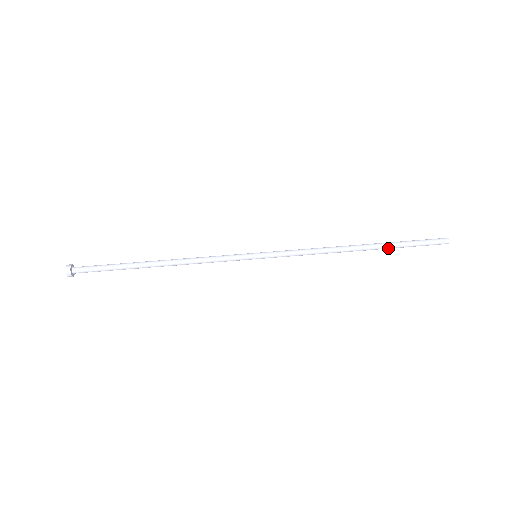
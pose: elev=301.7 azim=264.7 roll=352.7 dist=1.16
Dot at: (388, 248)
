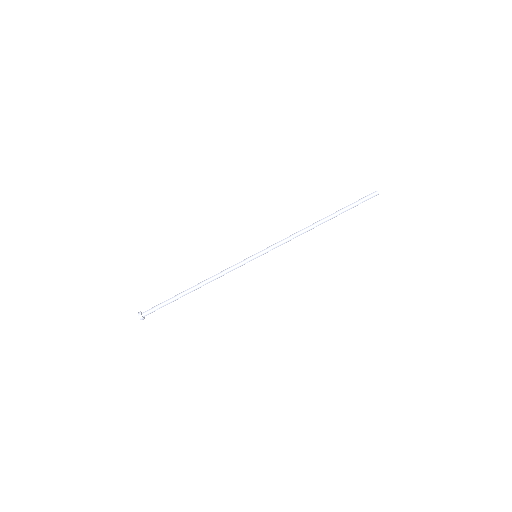
Dot at: occluded
